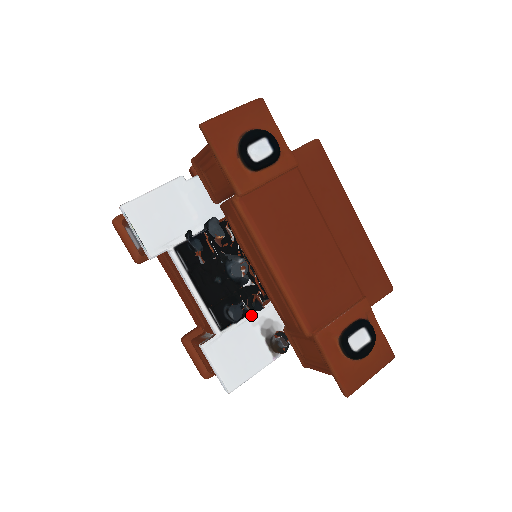
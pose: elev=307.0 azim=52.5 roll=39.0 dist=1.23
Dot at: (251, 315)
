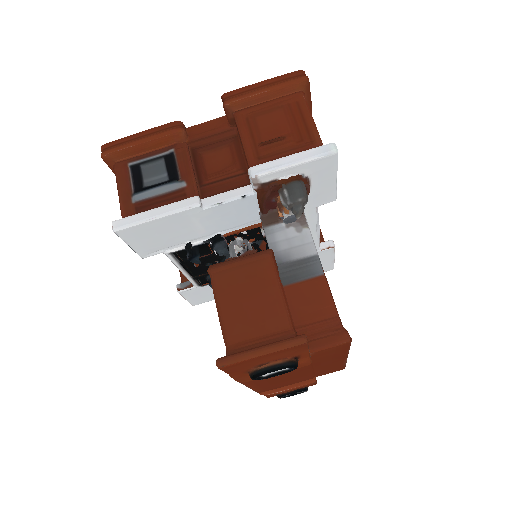
Dot at: occluded
